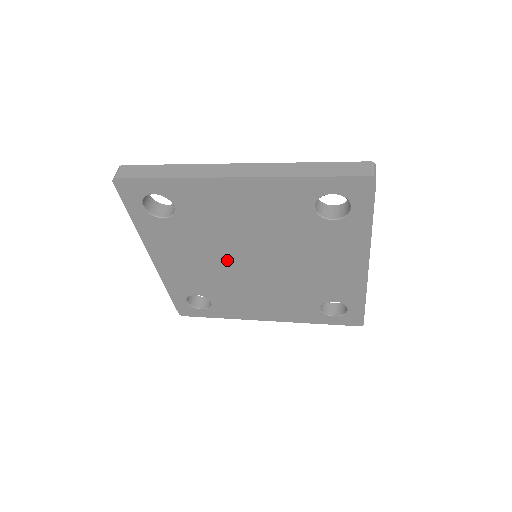
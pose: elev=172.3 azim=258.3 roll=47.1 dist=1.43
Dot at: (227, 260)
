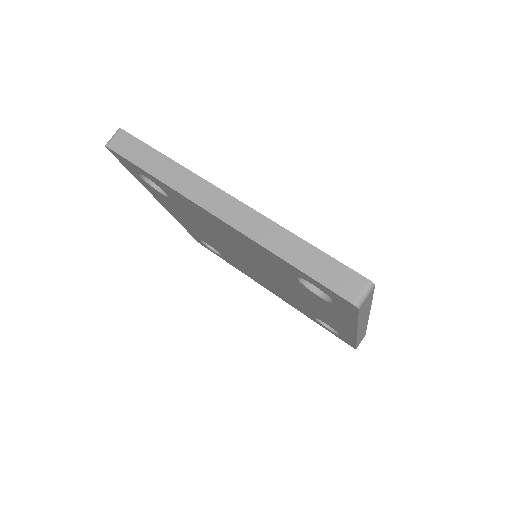
Dot at: (226, 247)
